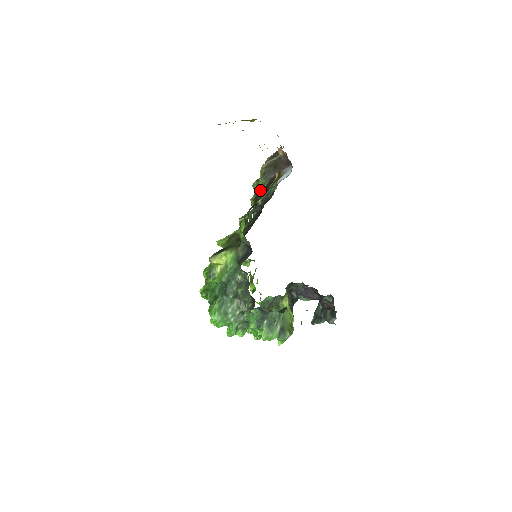
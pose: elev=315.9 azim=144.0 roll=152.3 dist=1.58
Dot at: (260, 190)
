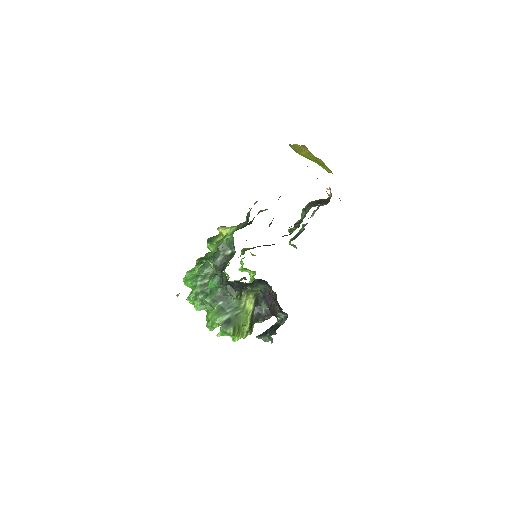
Dot at: occluded
